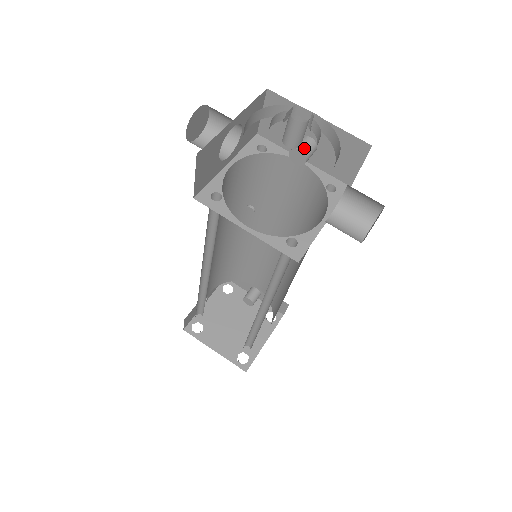
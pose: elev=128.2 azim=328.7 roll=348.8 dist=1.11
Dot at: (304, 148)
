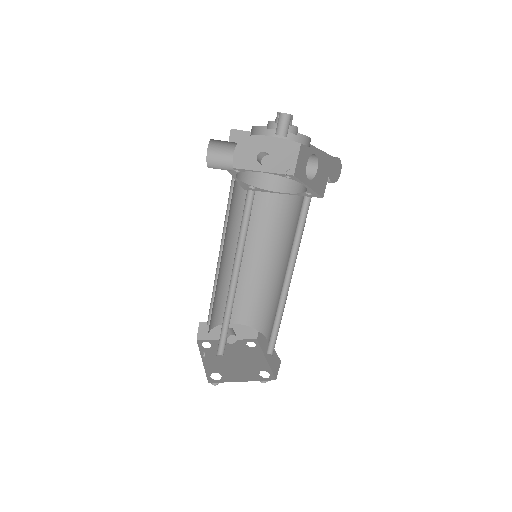
Dot at: (268, 154)
